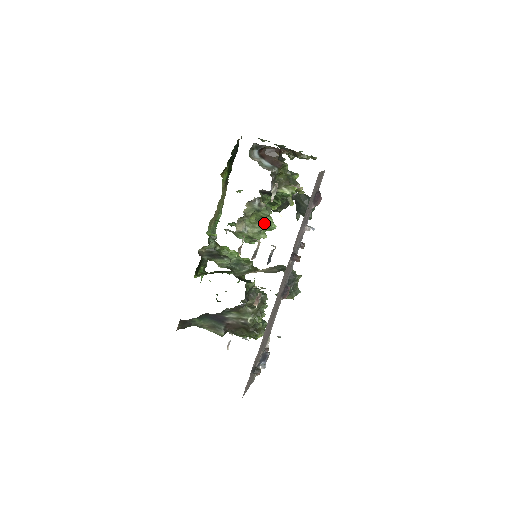
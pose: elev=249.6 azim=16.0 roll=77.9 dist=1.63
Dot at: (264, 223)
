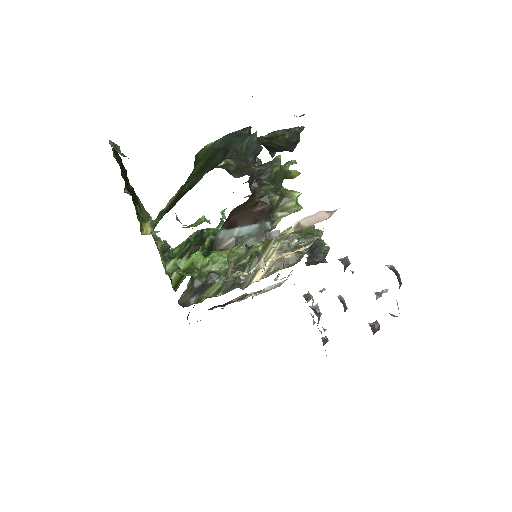
Dot at: occluded
